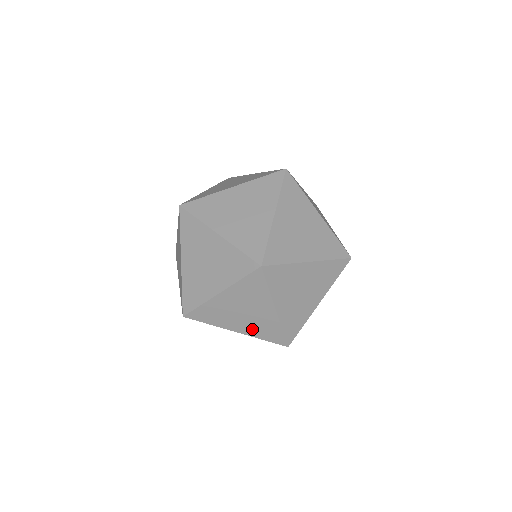
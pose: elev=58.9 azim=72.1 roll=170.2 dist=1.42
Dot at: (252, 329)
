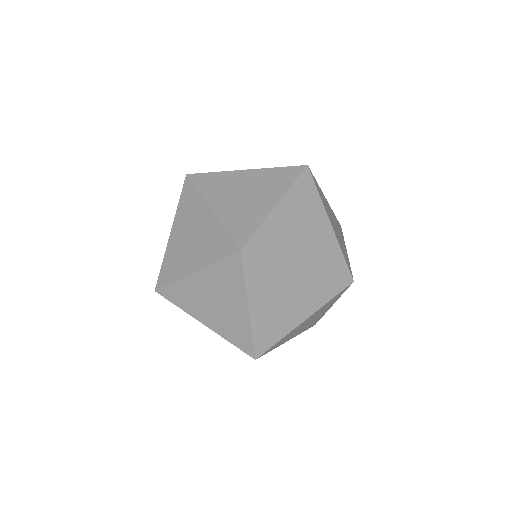
Dot at: occluded
